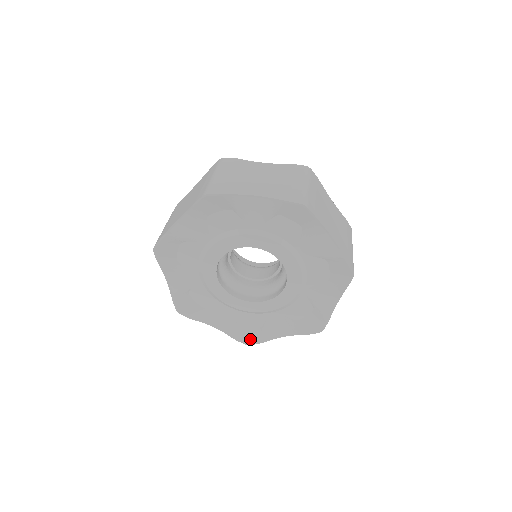
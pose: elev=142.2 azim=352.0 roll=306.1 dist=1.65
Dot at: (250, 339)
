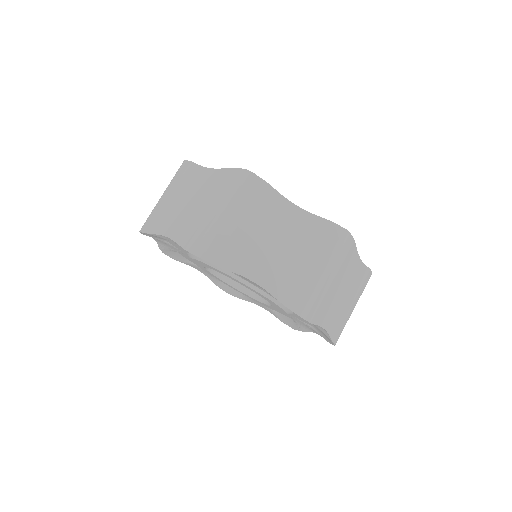
Dot at: (292, 325)
